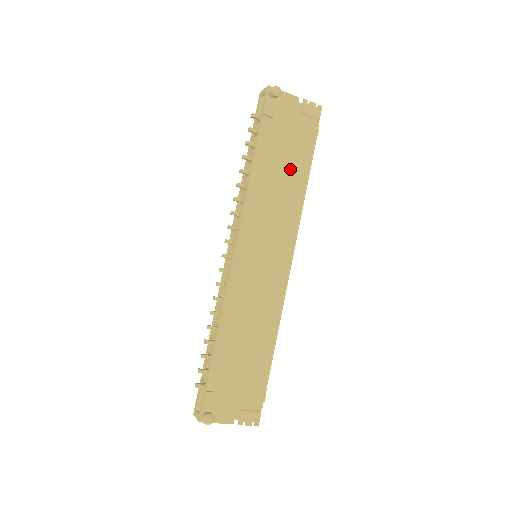
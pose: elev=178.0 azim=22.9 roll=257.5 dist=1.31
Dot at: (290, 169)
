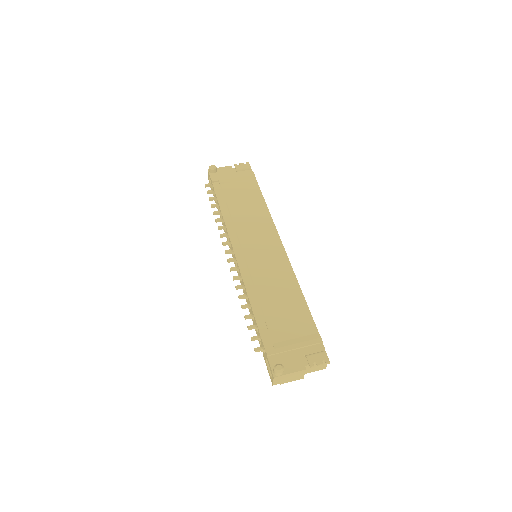
Dot at: (247, 198)
